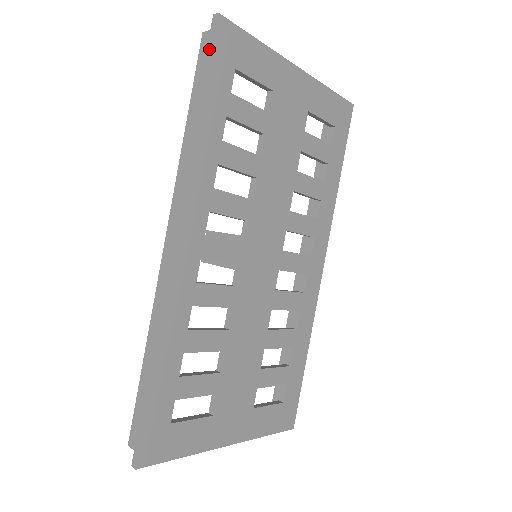
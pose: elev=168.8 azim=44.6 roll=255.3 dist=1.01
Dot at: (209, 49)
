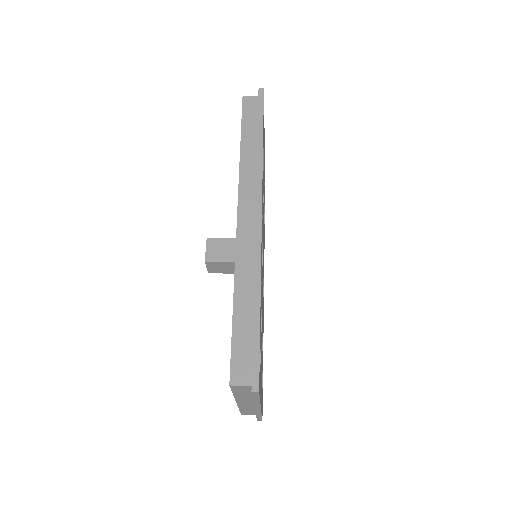
Dot at: (261, 104)
